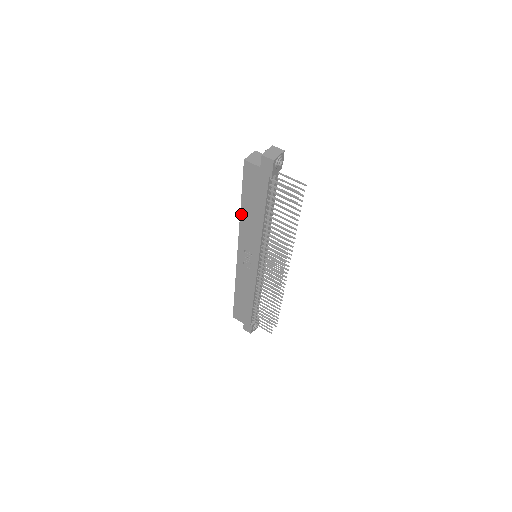
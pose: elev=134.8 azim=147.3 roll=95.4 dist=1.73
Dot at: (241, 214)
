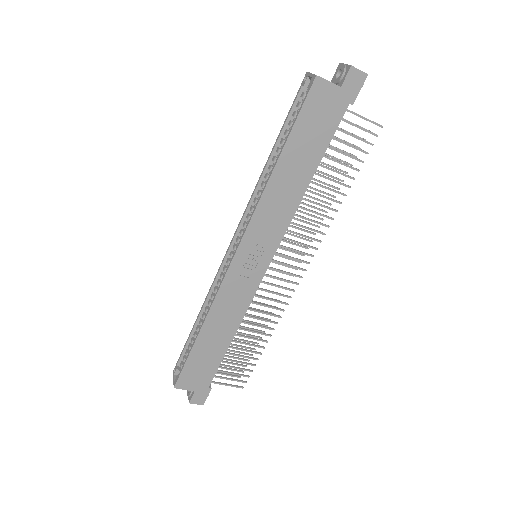
Dot at: (272, 177)
